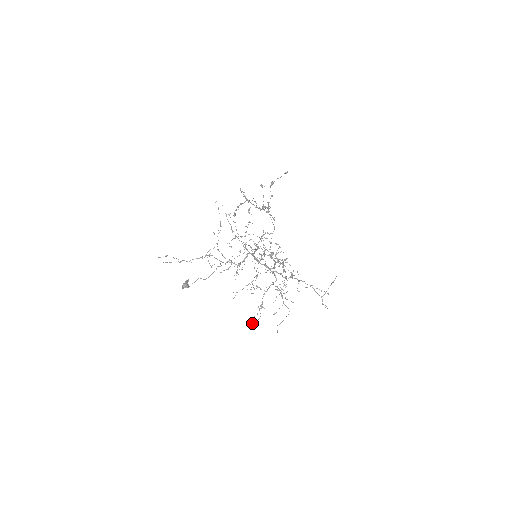
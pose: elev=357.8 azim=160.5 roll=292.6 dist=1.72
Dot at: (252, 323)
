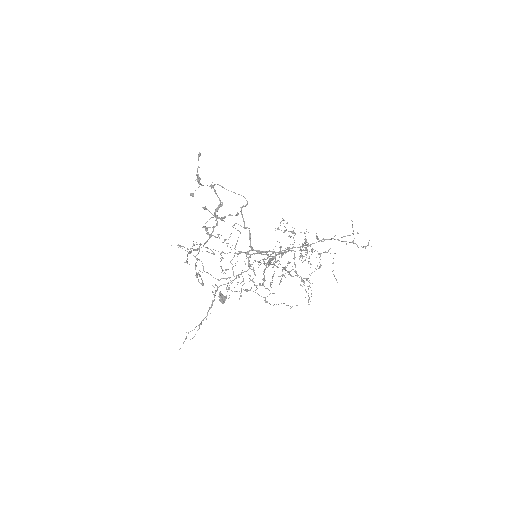
Dot at: (308, 301)
